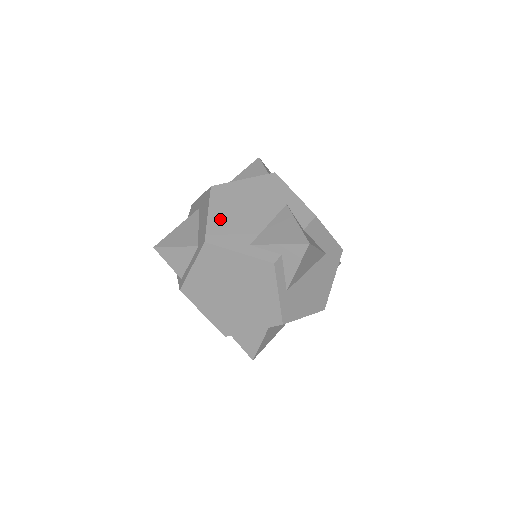
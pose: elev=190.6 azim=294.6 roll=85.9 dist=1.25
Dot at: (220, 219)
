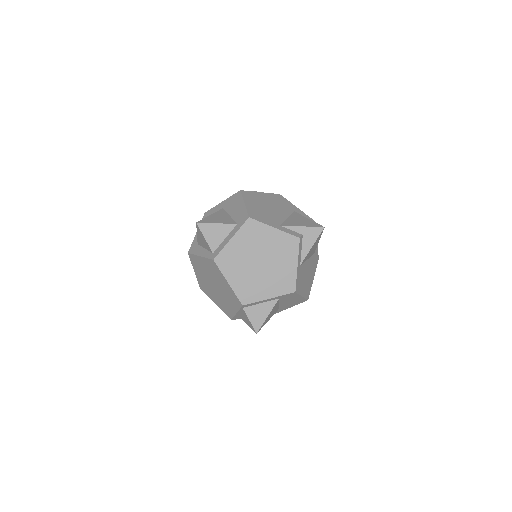
Dot at: (254, 208)
